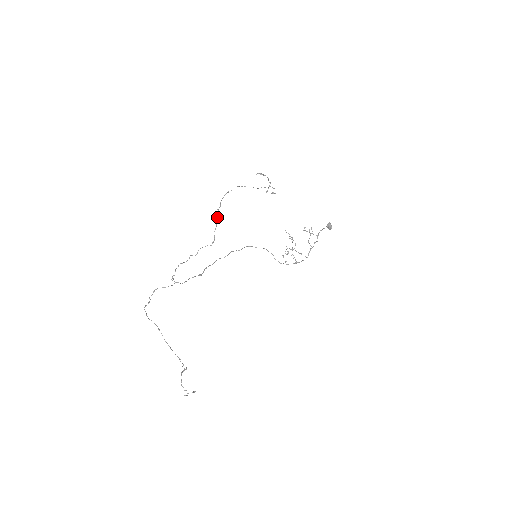
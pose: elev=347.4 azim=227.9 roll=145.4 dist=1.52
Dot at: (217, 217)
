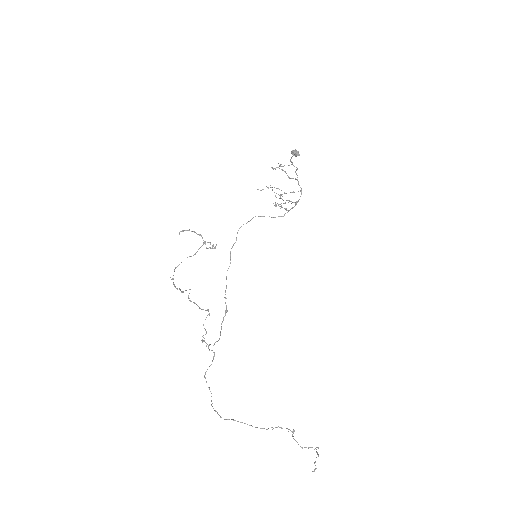
Dot at: occluded
